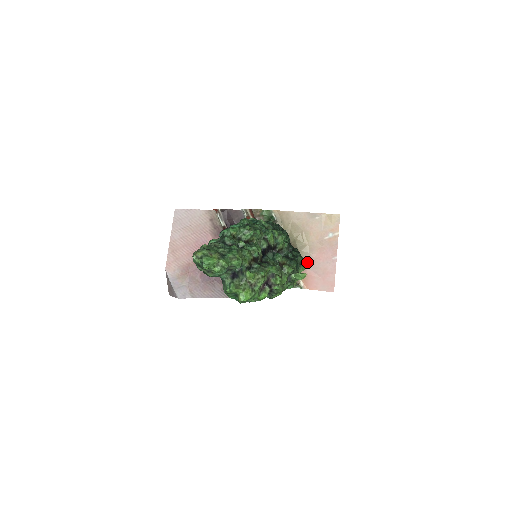
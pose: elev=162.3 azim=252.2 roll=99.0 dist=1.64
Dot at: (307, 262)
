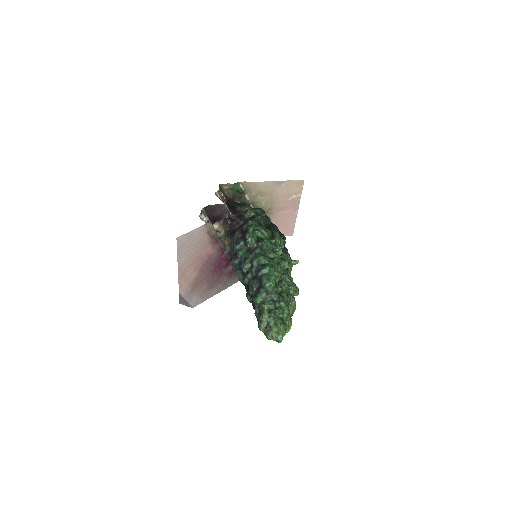
Dot at: (271, 219)
